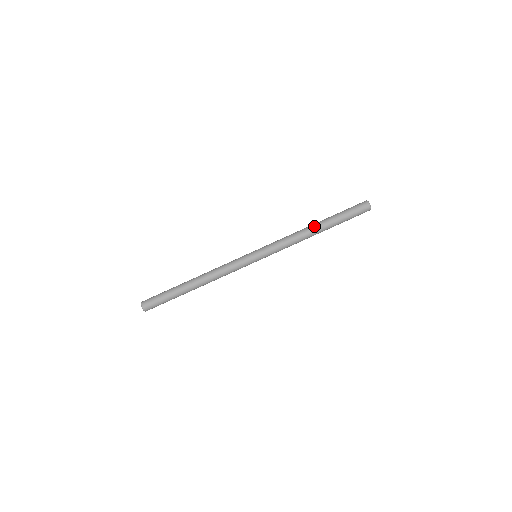
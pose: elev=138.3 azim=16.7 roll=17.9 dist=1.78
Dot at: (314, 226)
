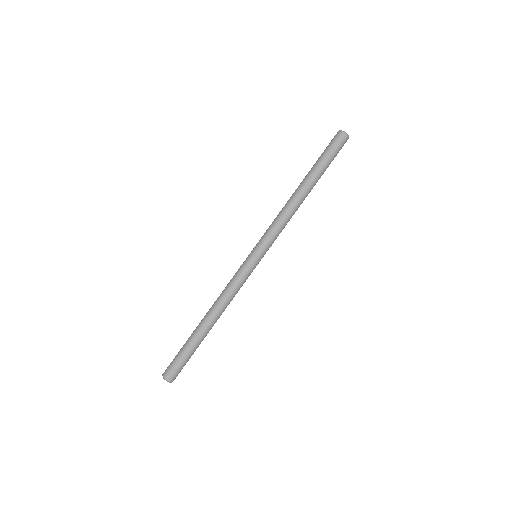
Dot at: (297, 188)
